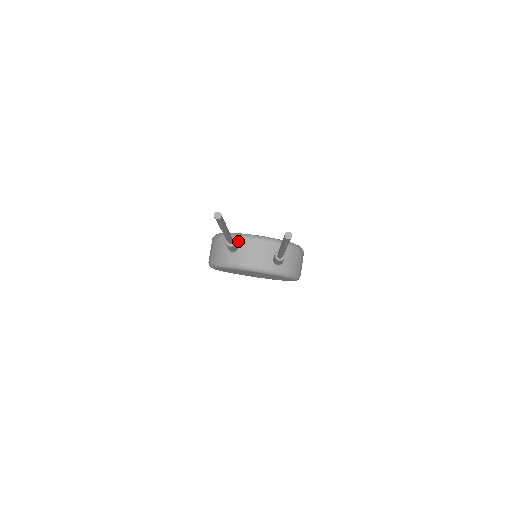
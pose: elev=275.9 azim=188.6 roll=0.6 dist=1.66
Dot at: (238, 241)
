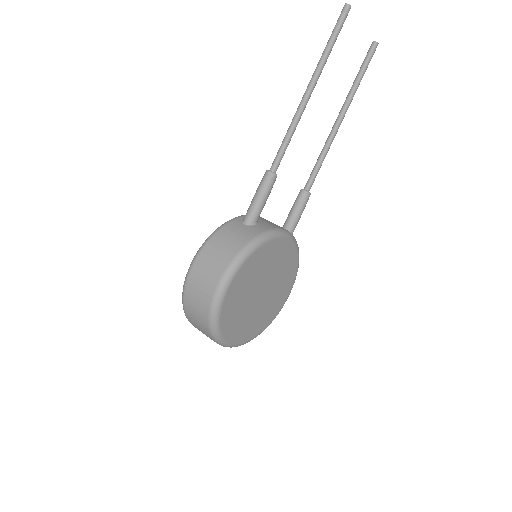
Dot at: occluded
